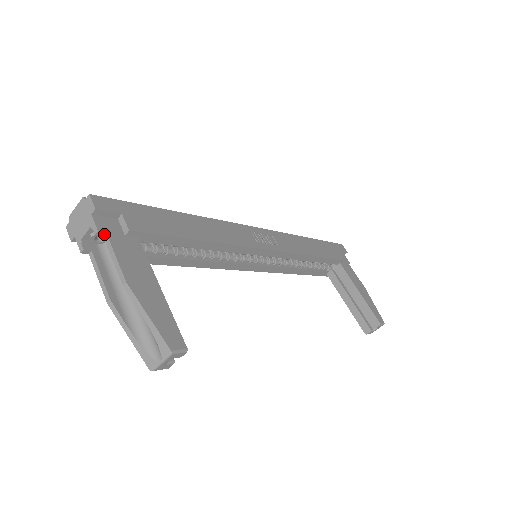
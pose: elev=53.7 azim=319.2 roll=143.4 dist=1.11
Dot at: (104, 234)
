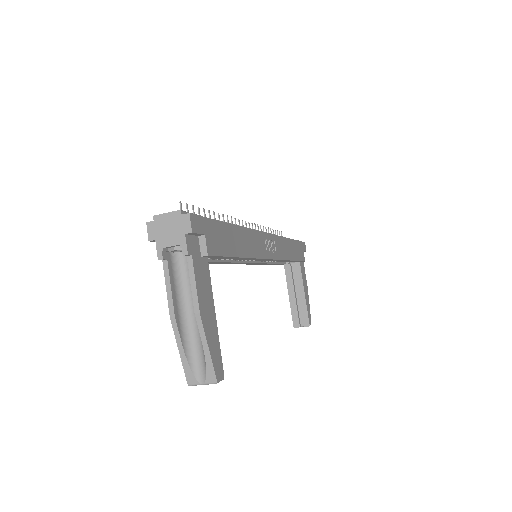
Dot at: (189, 255)
